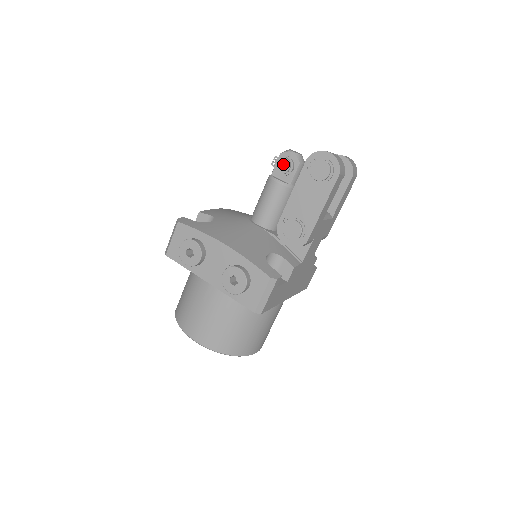
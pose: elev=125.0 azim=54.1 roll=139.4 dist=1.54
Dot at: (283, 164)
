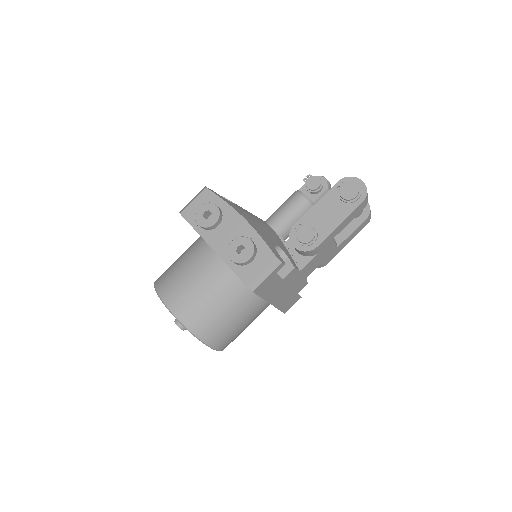
Dot at: (314, 182)
